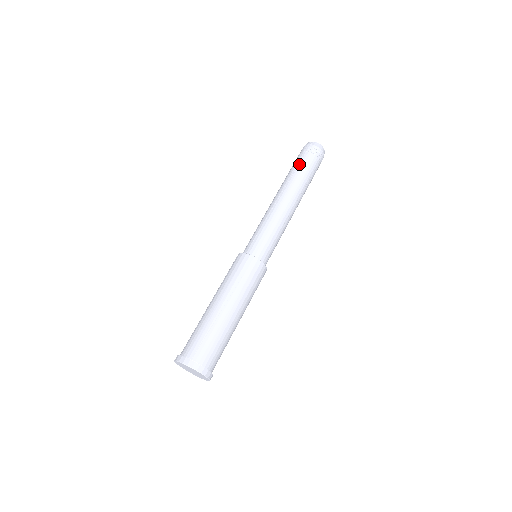
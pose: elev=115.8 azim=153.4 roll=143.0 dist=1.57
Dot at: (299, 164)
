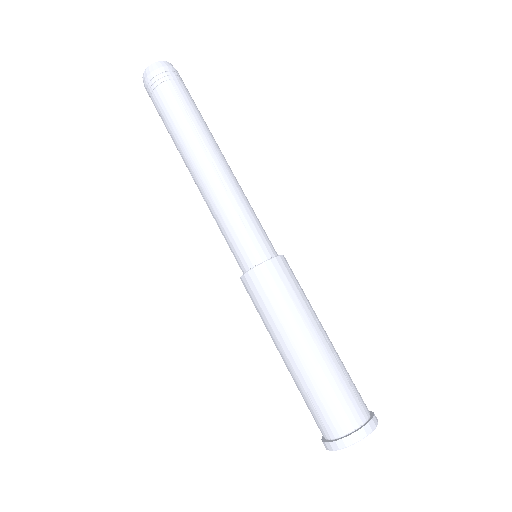
Dot at: (162, 120)
